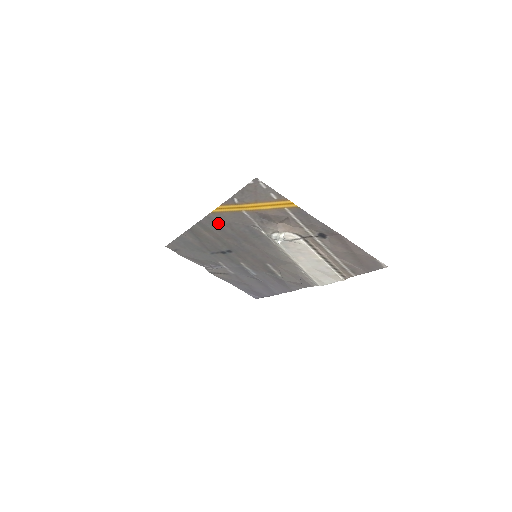
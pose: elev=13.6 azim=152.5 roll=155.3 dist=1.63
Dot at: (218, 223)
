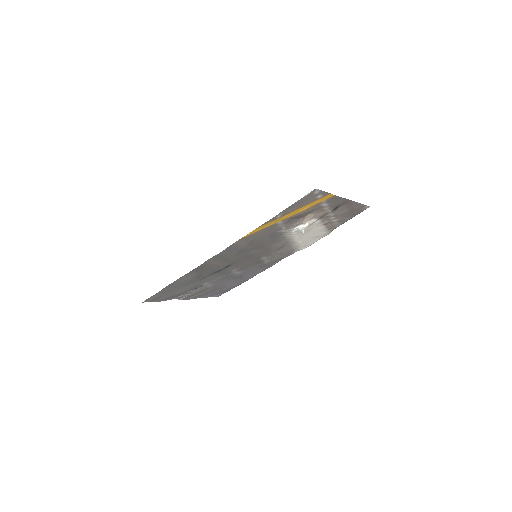
Dot at: (239, 246)
